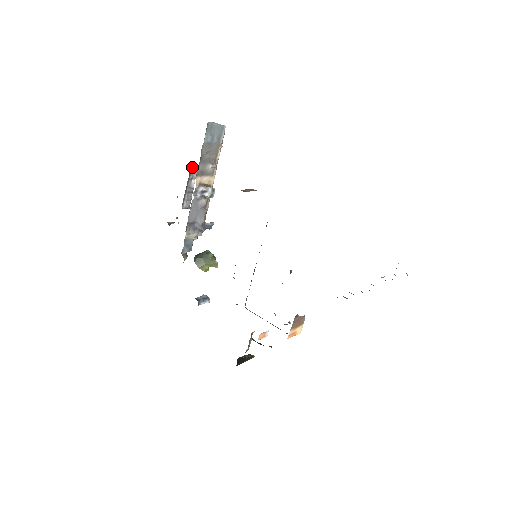
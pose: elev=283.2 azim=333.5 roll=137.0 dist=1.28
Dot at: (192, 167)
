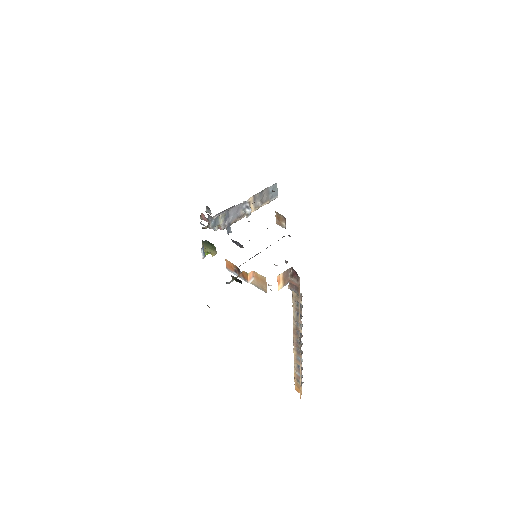
Dot at: occluded
